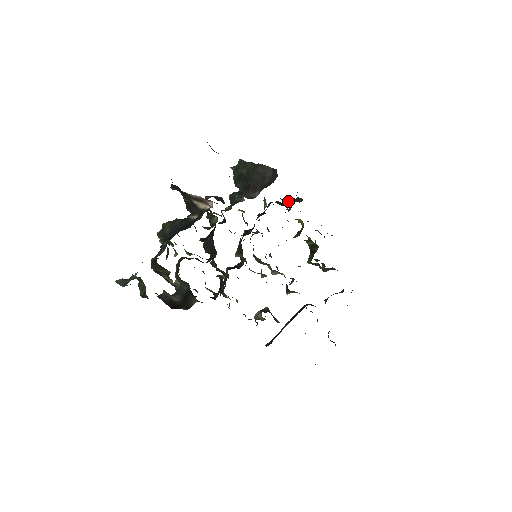
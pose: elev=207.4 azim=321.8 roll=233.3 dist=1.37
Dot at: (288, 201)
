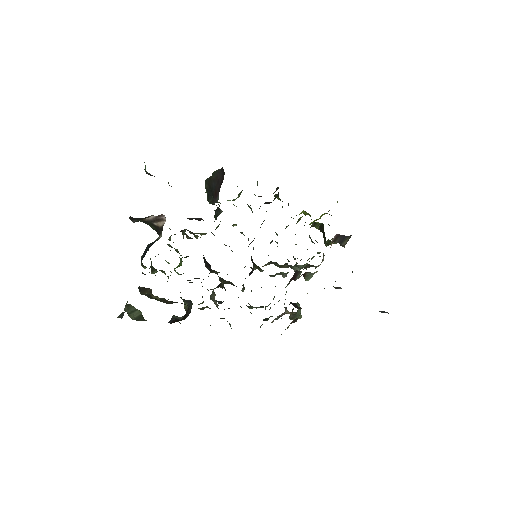
Dot at: occluded
